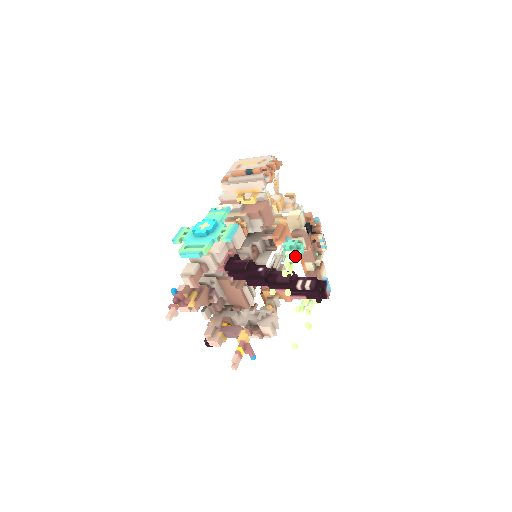
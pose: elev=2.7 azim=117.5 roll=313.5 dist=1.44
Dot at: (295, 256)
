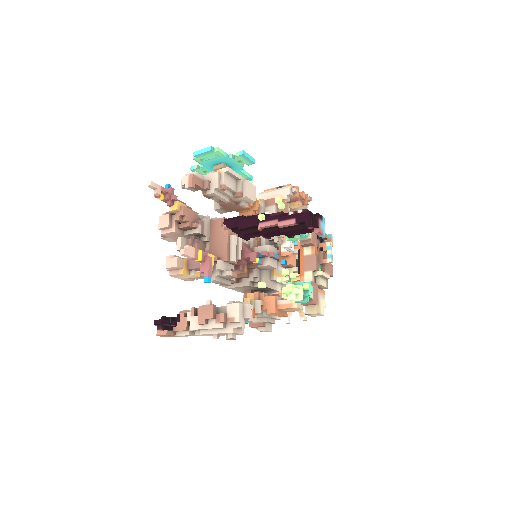
Dot at: occluded
